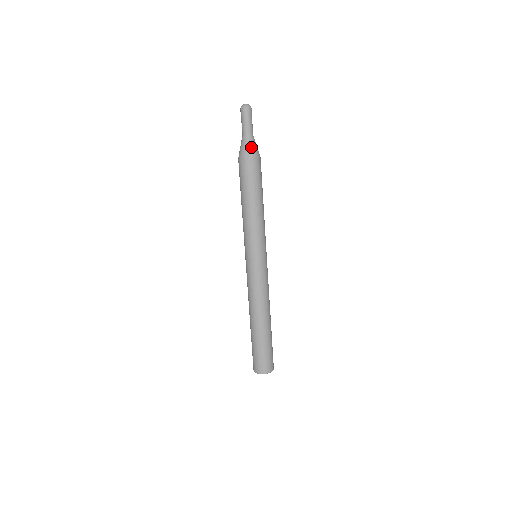
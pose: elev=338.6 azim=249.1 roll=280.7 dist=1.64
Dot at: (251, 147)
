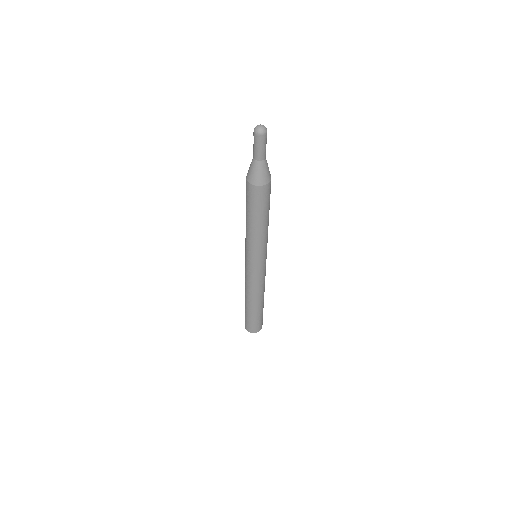
Dot at: (261, 174)
